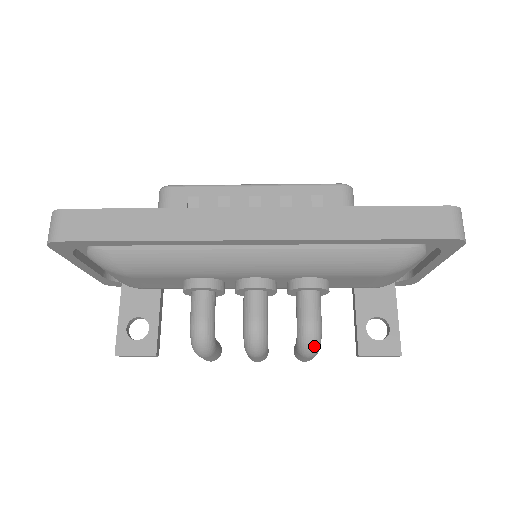
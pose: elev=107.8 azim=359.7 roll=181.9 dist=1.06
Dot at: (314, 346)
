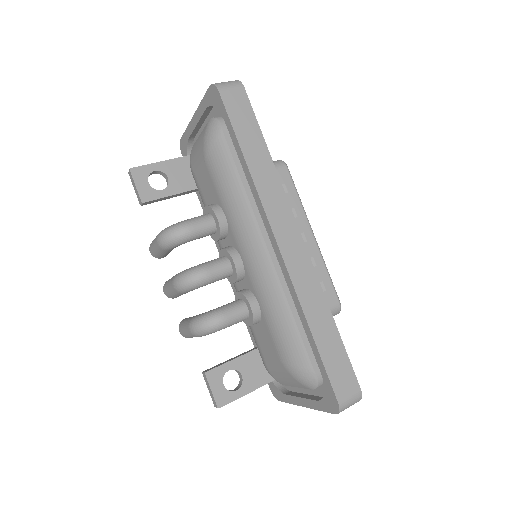
Dot at: (203, 329)
